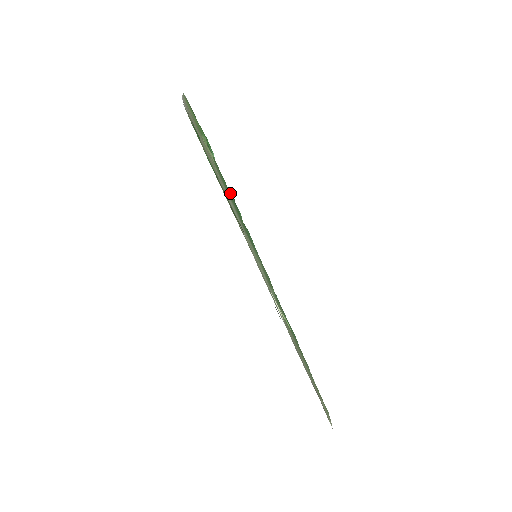
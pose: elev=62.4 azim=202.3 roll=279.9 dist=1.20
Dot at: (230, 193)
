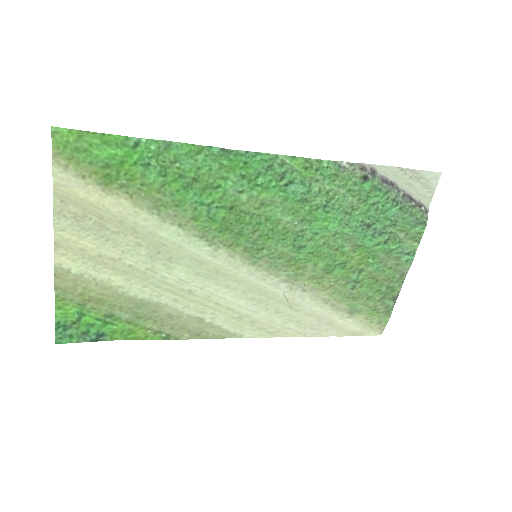
Dot at: (219, 160)
